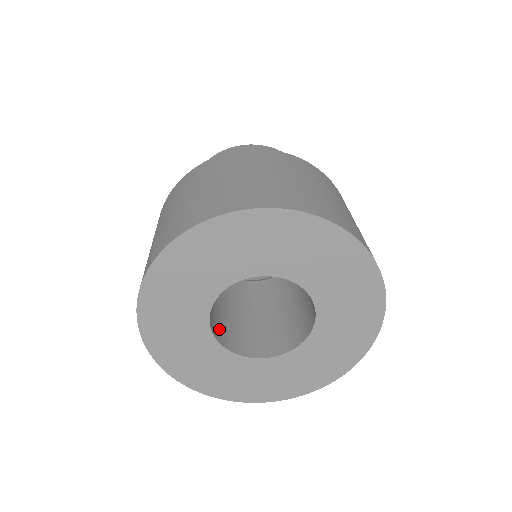
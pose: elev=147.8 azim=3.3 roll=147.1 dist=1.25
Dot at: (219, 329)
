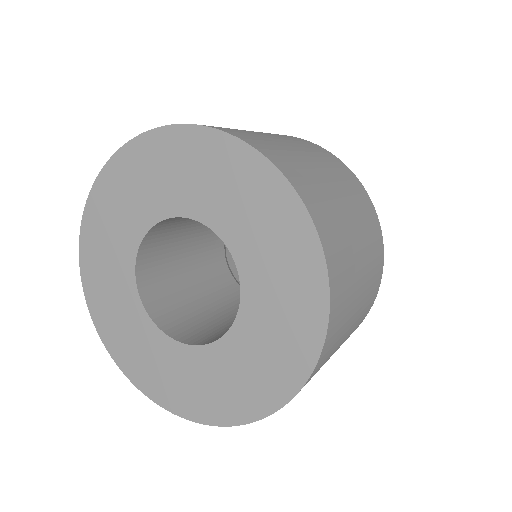
Dot at: (178, 324)
